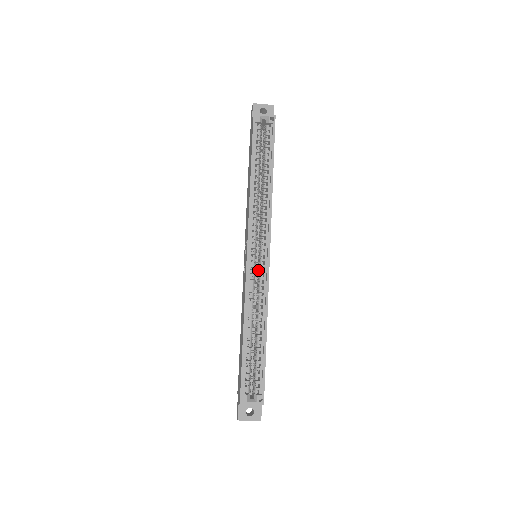
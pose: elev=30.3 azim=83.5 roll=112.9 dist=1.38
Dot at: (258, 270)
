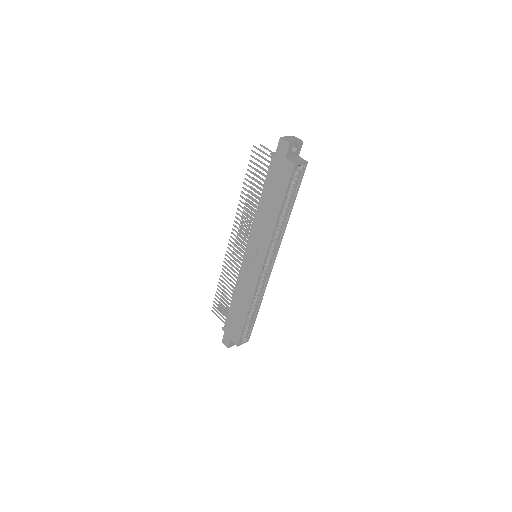
Dot at: (262, 273)
